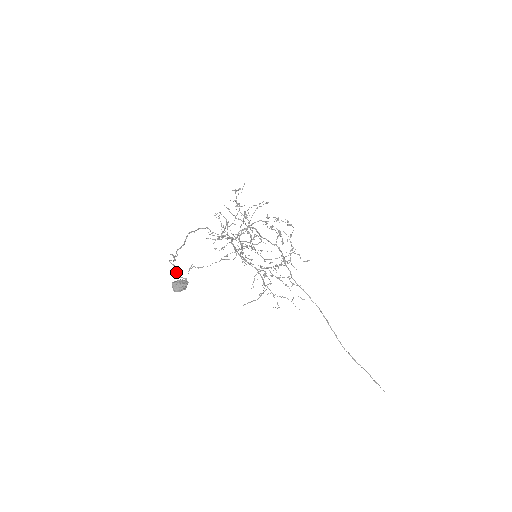
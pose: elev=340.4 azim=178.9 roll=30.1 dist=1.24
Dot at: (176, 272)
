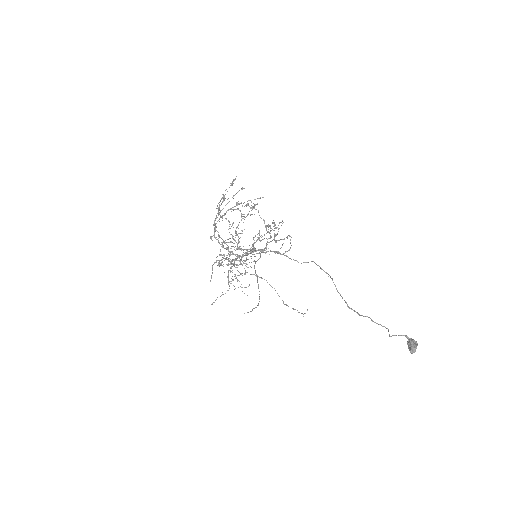
Dot at: occluded
